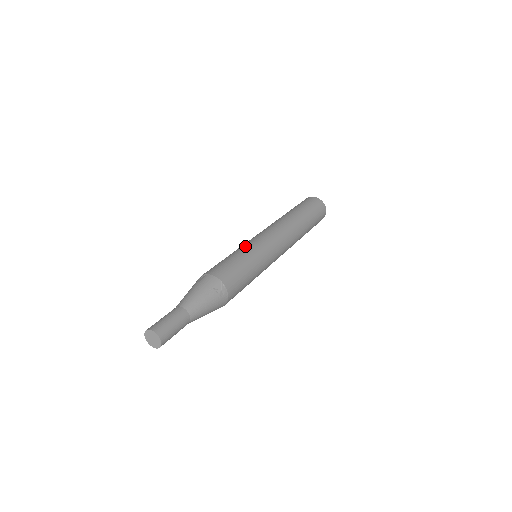
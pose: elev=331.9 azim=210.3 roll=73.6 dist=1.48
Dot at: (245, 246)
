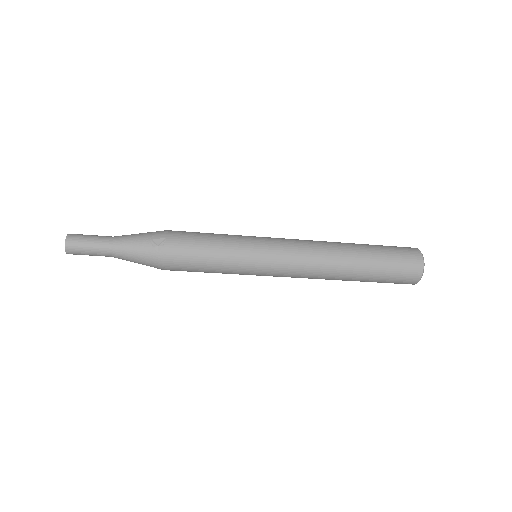
Dot at: (241, 235)
